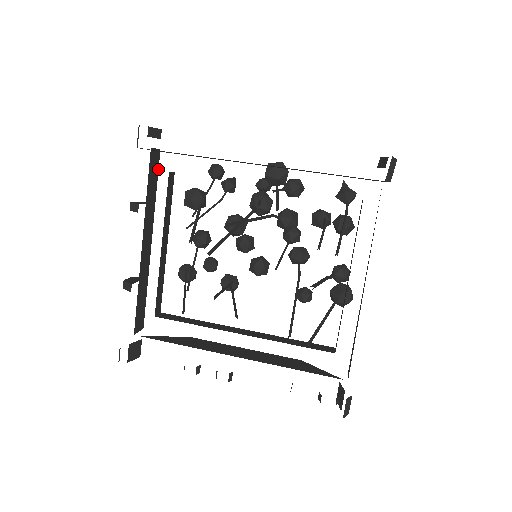
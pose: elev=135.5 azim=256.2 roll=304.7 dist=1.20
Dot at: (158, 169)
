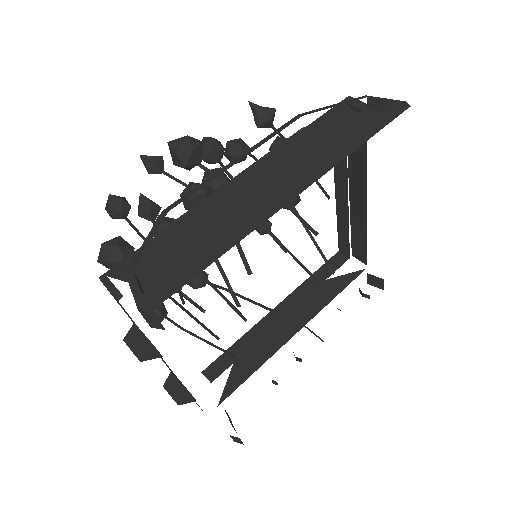
Dot at: occluded
